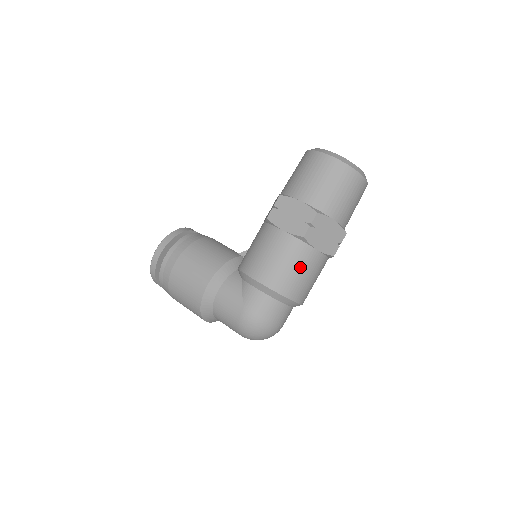
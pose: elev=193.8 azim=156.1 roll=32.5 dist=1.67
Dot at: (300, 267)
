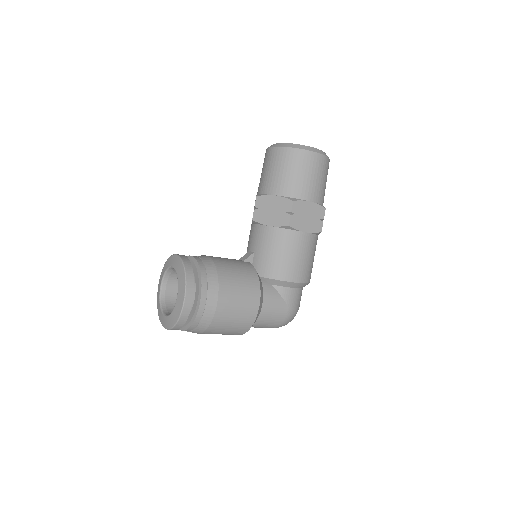
Dot at: (314, 255)
